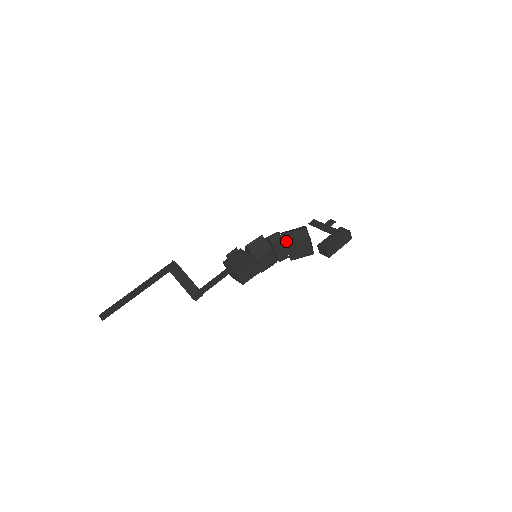
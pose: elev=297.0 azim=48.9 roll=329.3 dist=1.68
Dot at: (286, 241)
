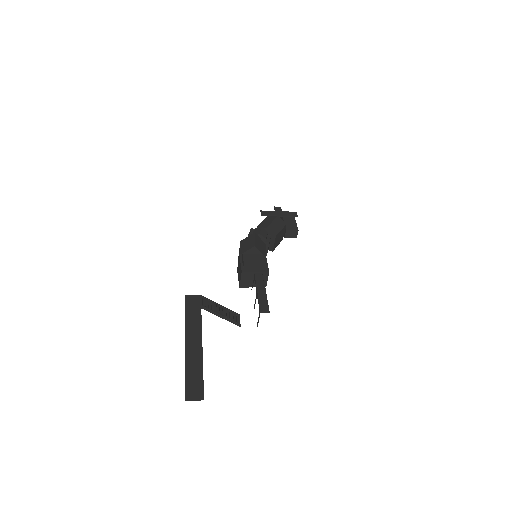
Dot at: (274, 232)
